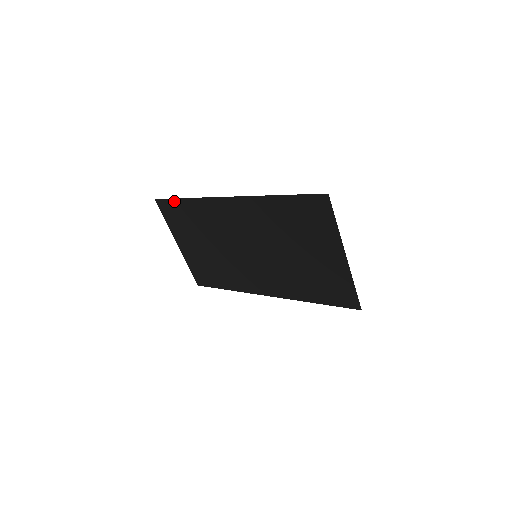
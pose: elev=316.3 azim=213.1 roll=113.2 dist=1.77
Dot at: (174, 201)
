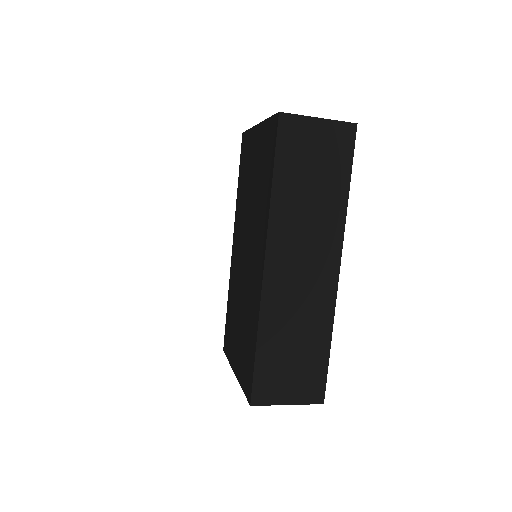
Dot at: (226, 322)
